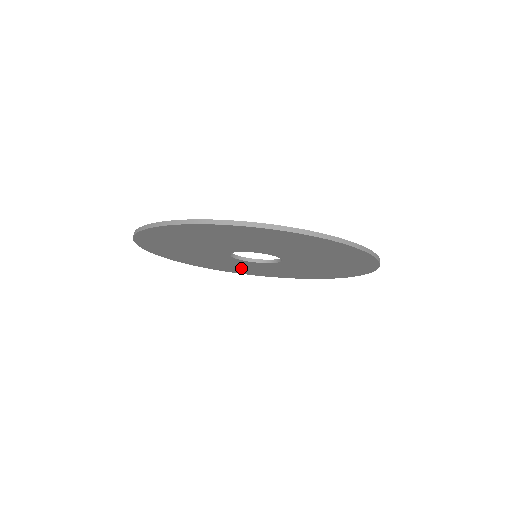
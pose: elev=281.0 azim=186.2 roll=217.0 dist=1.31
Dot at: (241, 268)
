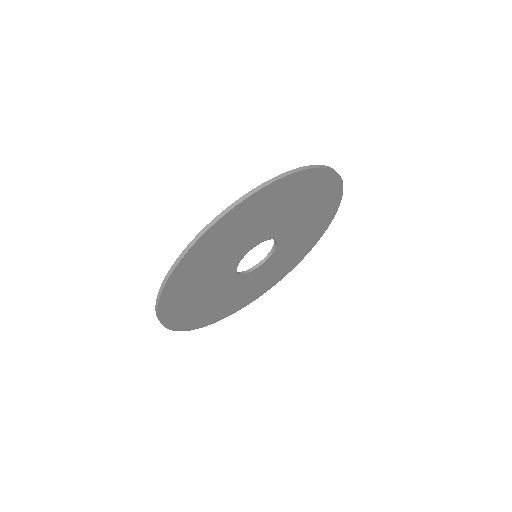
Dot at: (233, 300)
